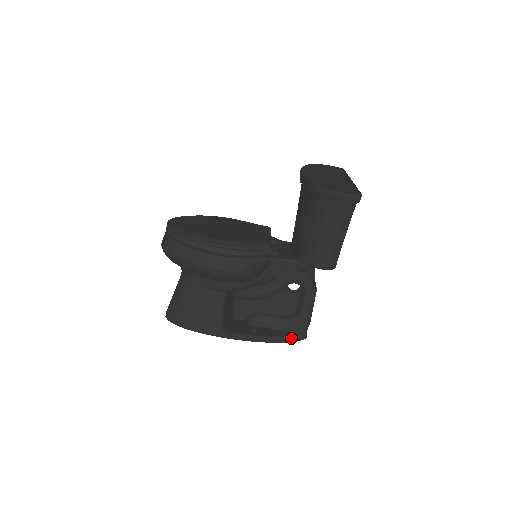
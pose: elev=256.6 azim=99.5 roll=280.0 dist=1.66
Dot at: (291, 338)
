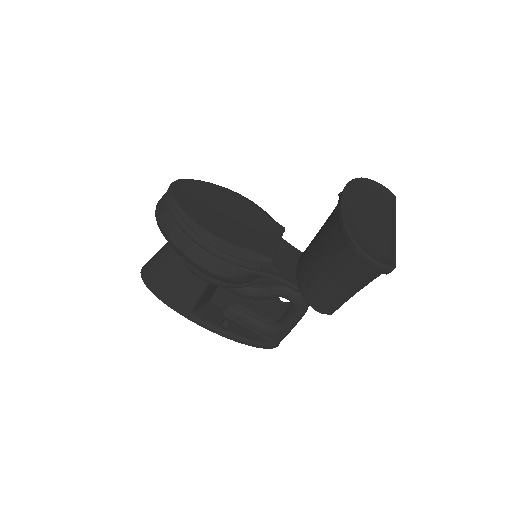
Dot at: (261, 345)
